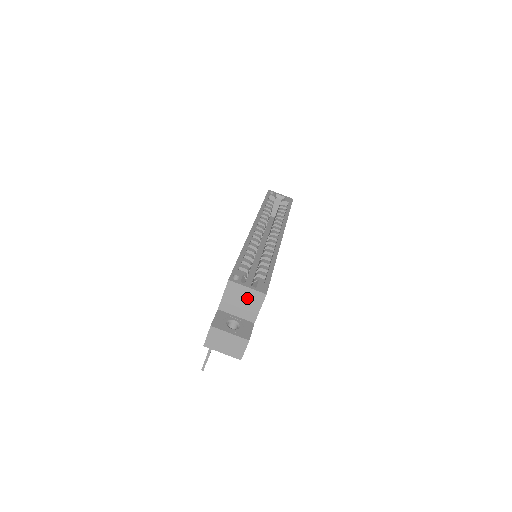
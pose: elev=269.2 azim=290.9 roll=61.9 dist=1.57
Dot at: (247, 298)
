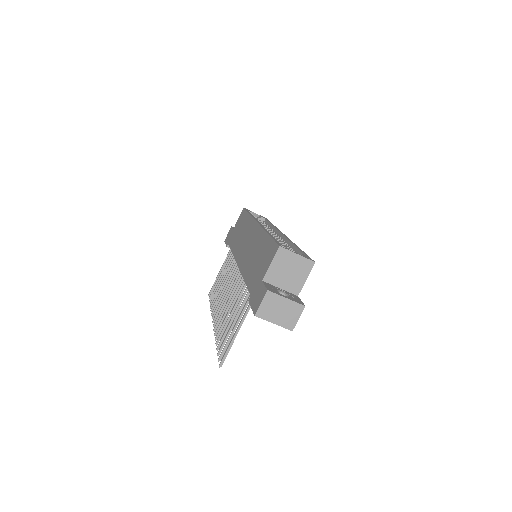
Dot at: (295, 267)
